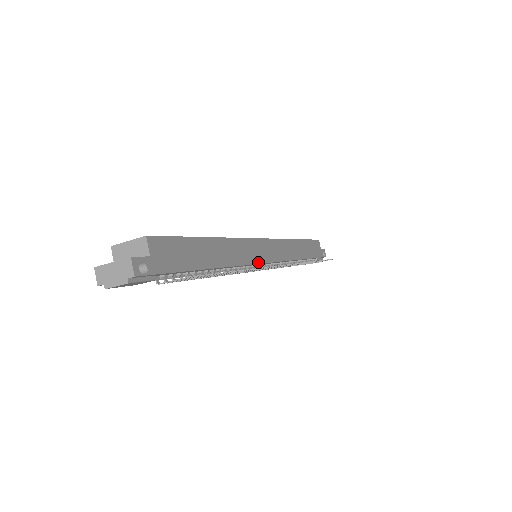
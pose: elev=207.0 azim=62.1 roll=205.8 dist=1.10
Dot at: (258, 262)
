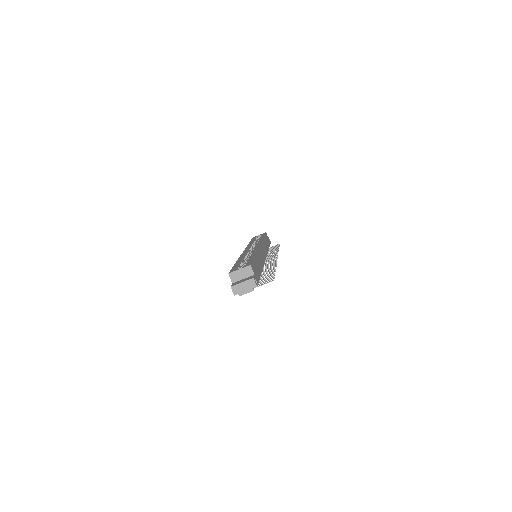
Dot at: (264, 260)
